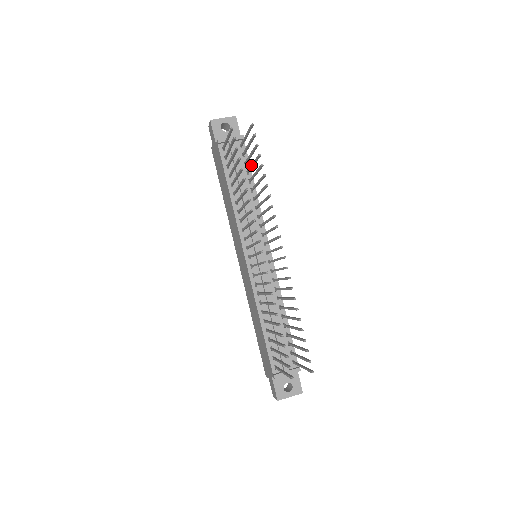
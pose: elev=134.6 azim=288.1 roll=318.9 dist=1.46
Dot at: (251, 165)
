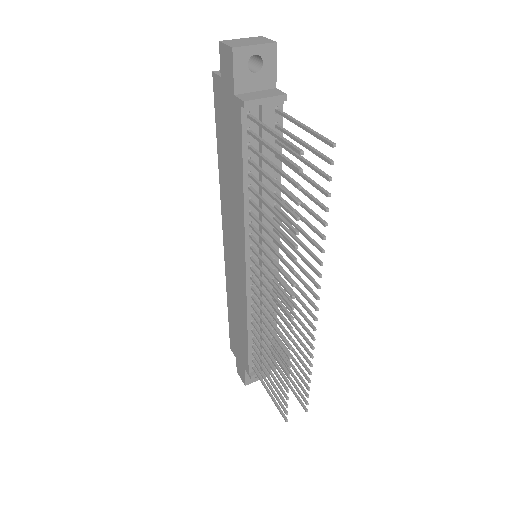
Dot at: (295, 170)
